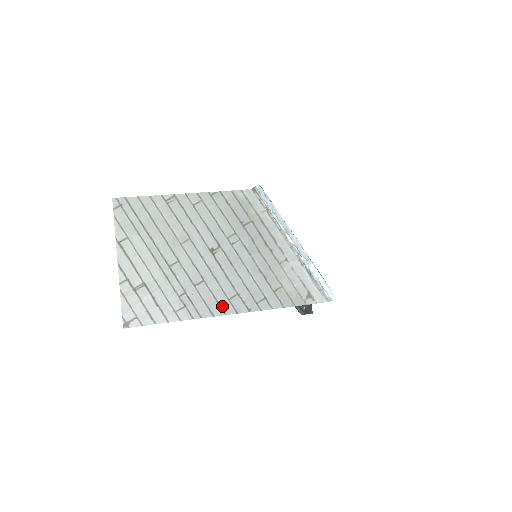
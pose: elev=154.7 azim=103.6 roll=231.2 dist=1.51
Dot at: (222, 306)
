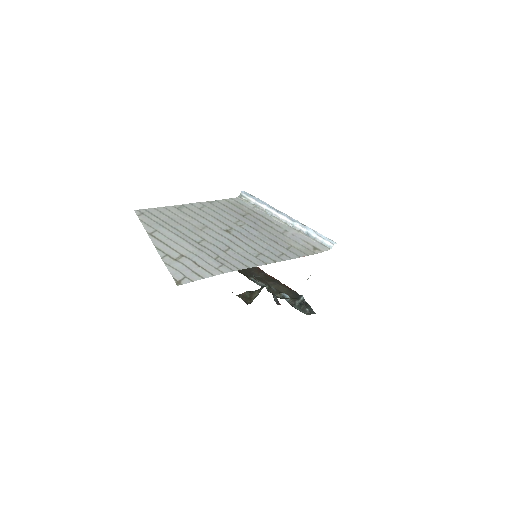
Dot at: (252, 261)
